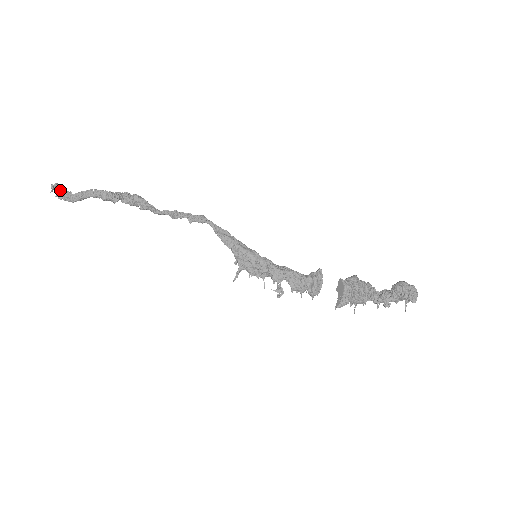
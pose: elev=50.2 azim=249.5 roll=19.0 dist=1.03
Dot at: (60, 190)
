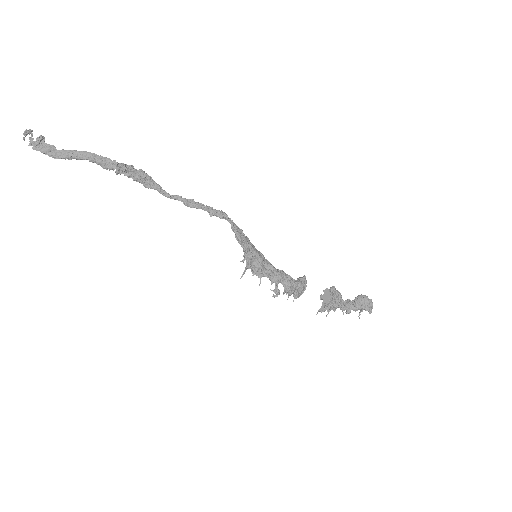
Dot at: (38, 140)
